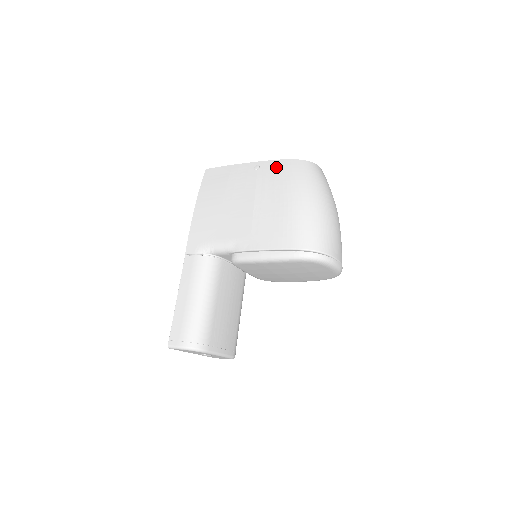
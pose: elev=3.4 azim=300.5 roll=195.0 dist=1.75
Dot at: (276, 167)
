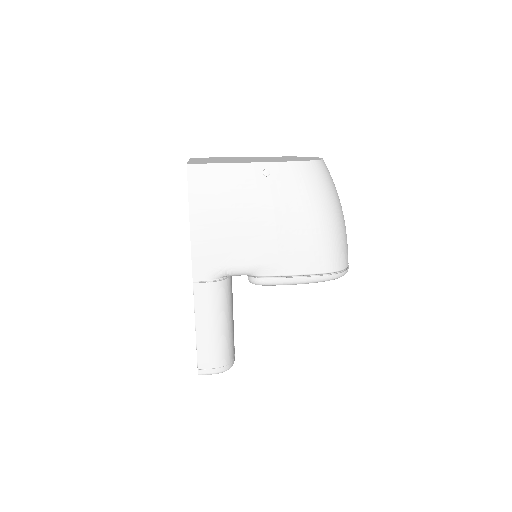
Dot at: (291, 174)
